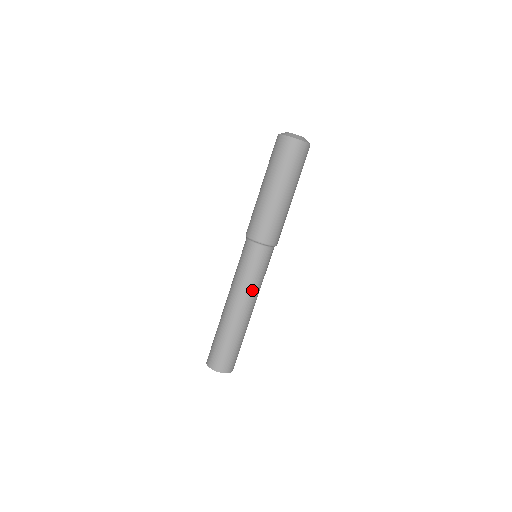
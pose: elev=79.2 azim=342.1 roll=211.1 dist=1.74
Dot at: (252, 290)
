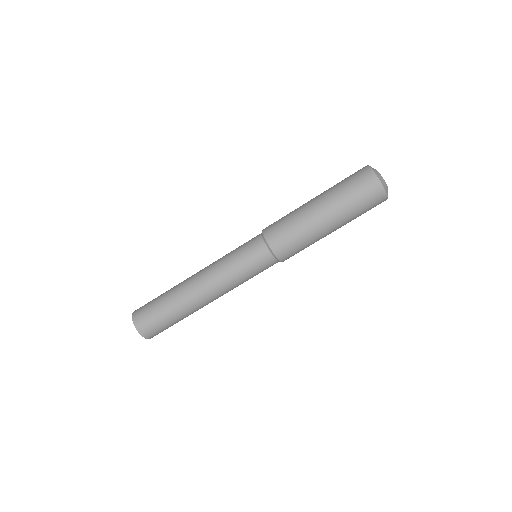
Dot at: occluded
